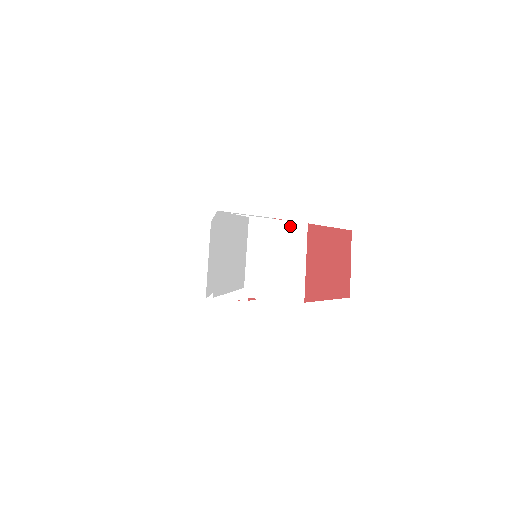
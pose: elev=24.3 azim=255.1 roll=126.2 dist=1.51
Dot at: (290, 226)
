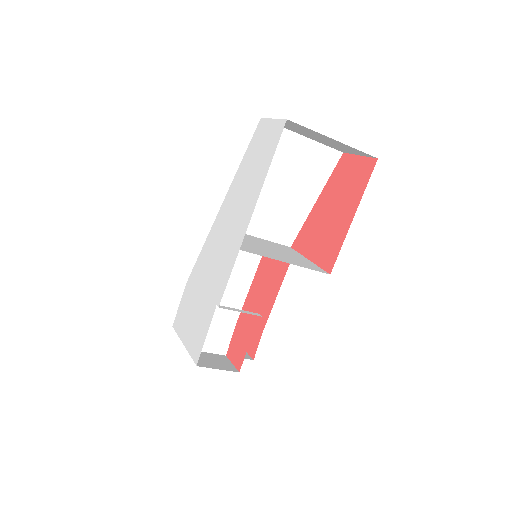
Dot at: (276, 244)
